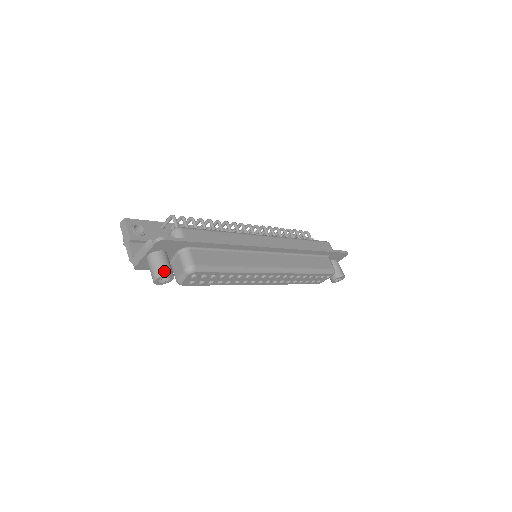
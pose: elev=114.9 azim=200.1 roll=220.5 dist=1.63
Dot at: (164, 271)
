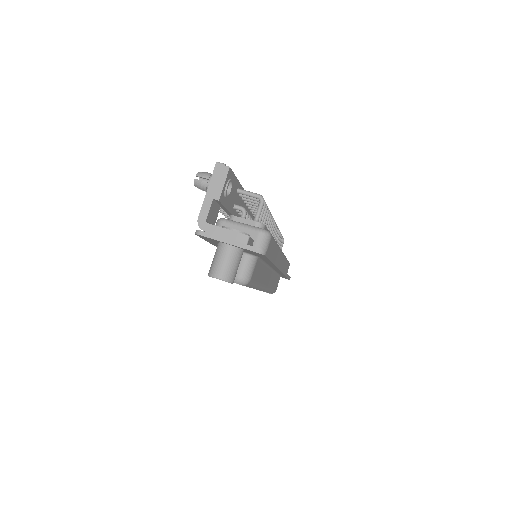
Dot at: (233, 278)
